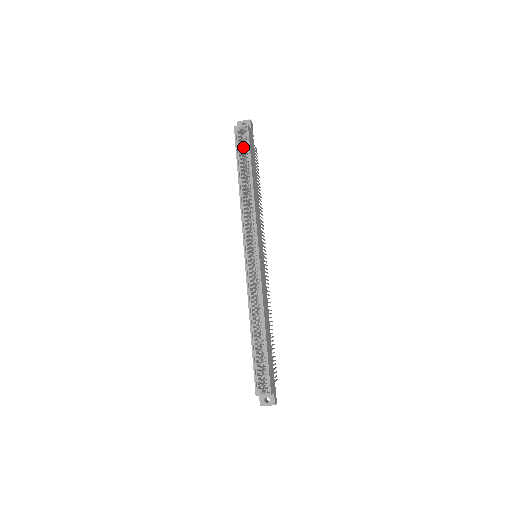
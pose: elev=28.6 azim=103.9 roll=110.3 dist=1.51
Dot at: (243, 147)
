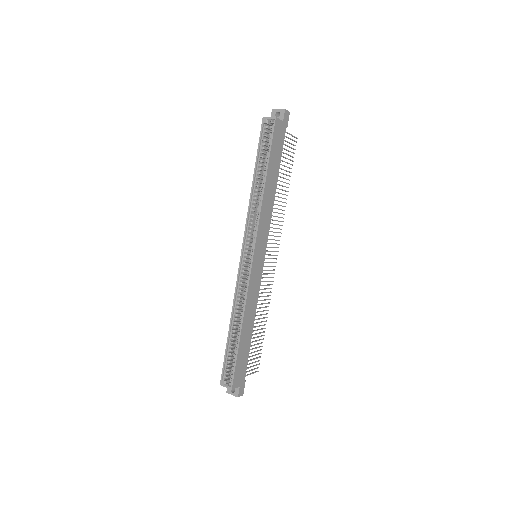
Dot at: occluded
